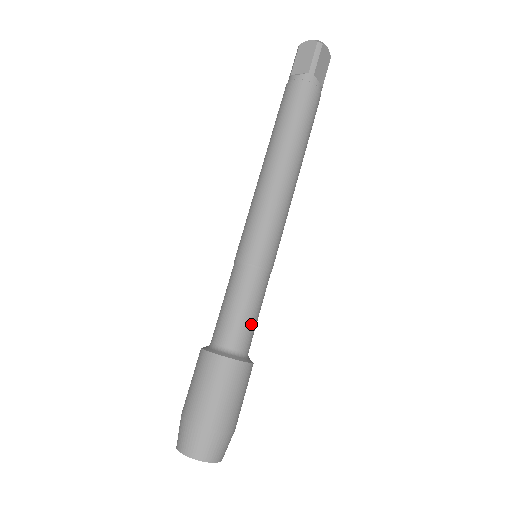
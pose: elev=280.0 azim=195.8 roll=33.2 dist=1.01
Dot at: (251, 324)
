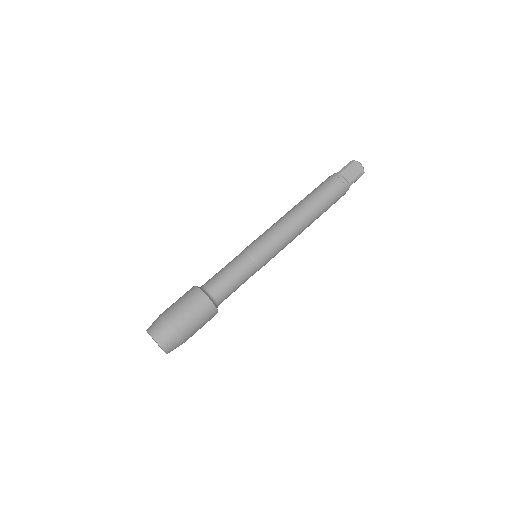
Dot at: (224, 280)
